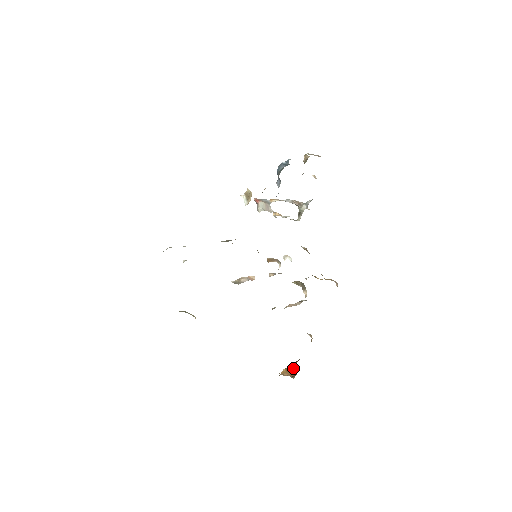
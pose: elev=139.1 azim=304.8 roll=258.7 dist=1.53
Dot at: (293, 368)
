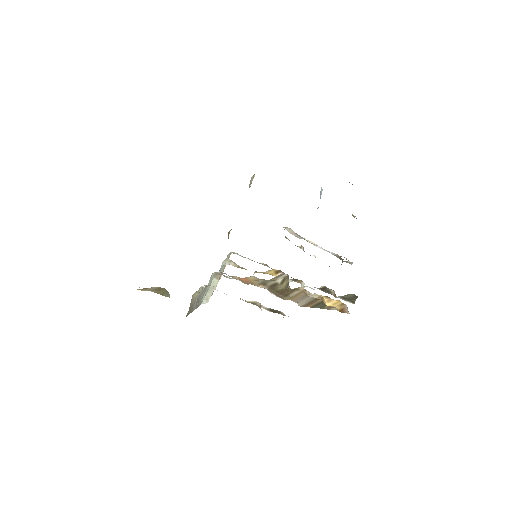
Dot at: occluded
